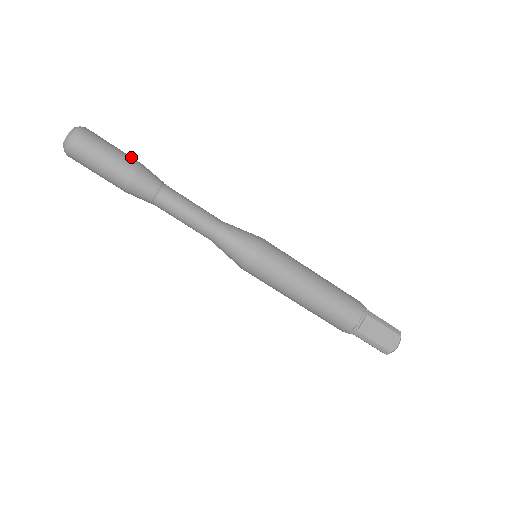
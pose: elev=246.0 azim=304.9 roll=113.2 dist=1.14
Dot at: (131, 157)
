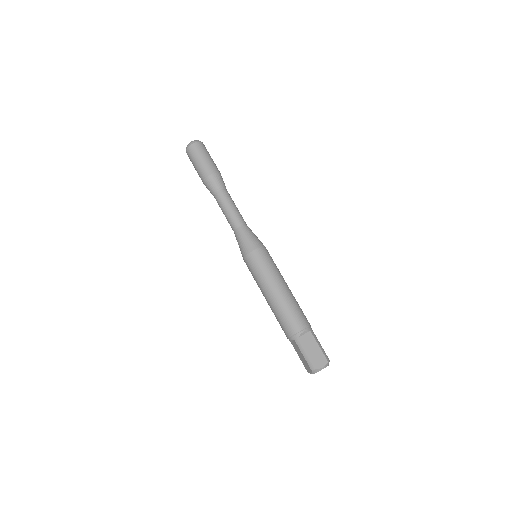
Dot at: (217, 168)
